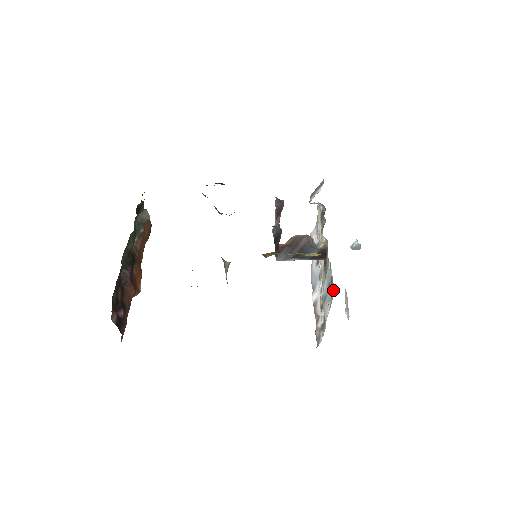
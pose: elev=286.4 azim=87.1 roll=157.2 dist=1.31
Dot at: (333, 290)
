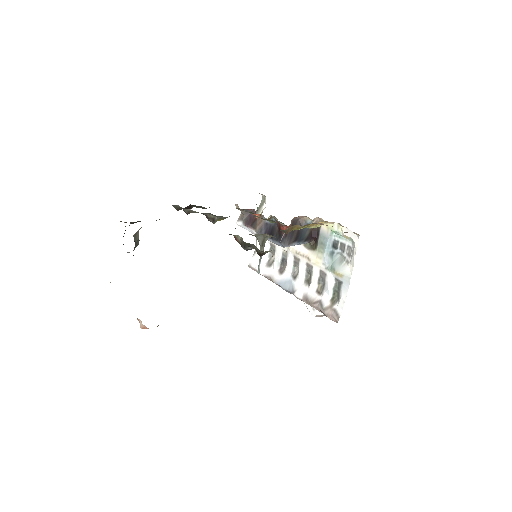
Dot at: (347, 245)
